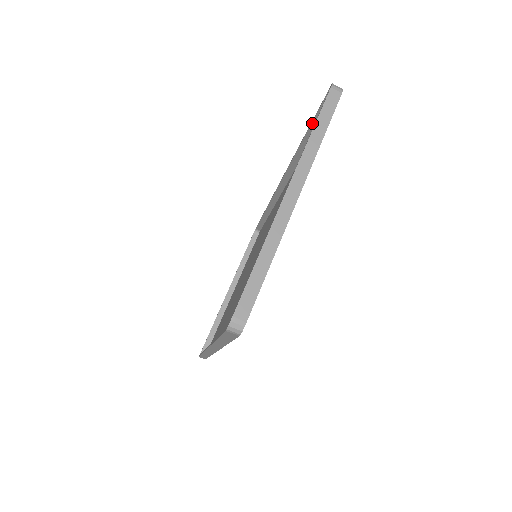
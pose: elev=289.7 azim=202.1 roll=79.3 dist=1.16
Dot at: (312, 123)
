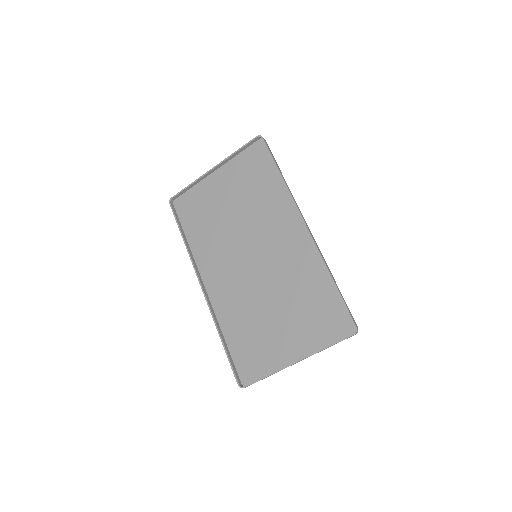
Dot at: (339, 295)
